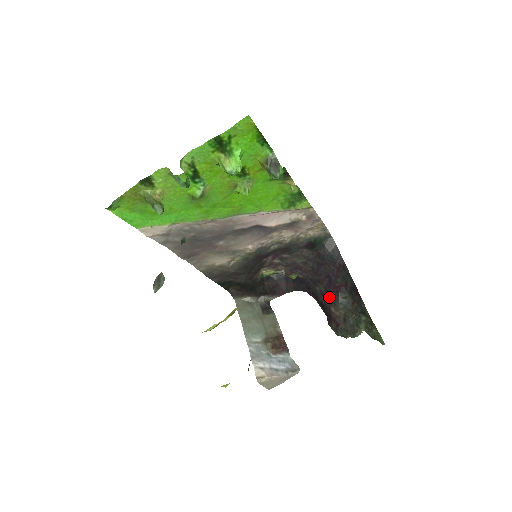
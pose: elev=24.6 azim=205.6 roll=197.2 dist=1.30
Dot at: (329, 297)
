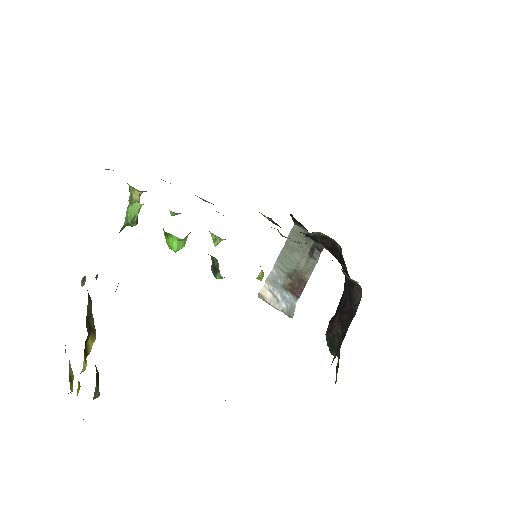
Dot at: occluded
